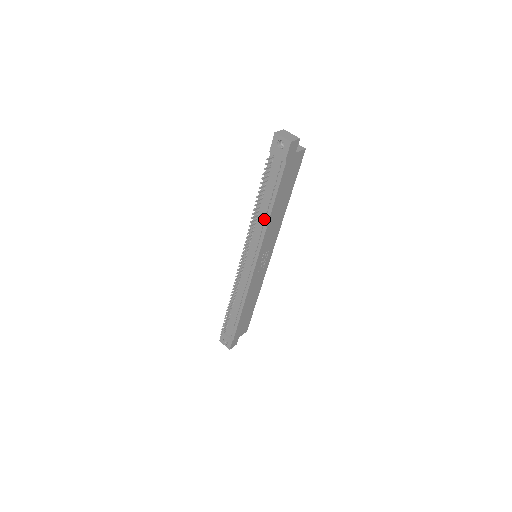
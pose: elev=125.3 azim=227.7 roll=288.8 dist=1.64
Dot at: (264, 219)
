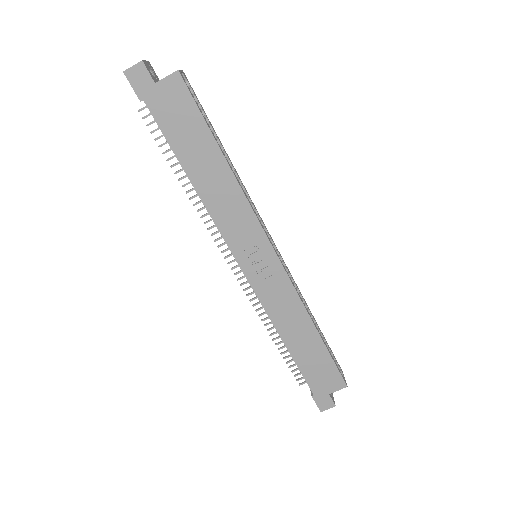
Dot at: (200, 195)
